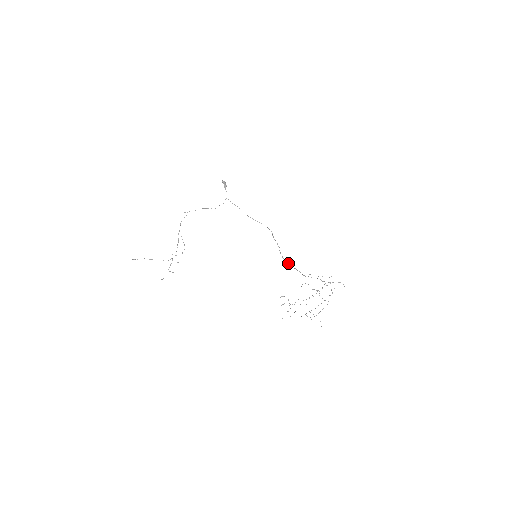
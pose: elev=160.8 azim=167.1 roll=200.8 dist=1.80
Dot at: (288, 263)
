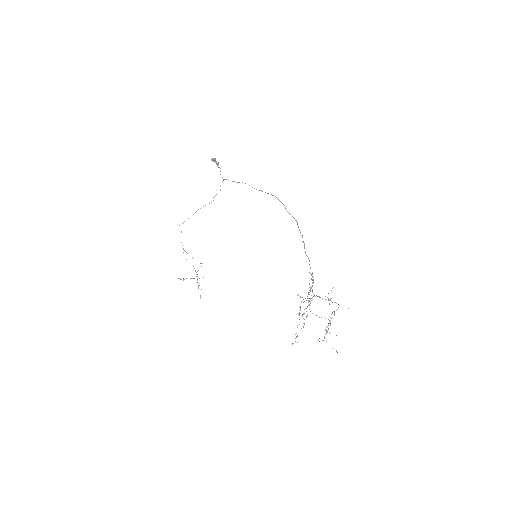
Dot at: (304, 248)
